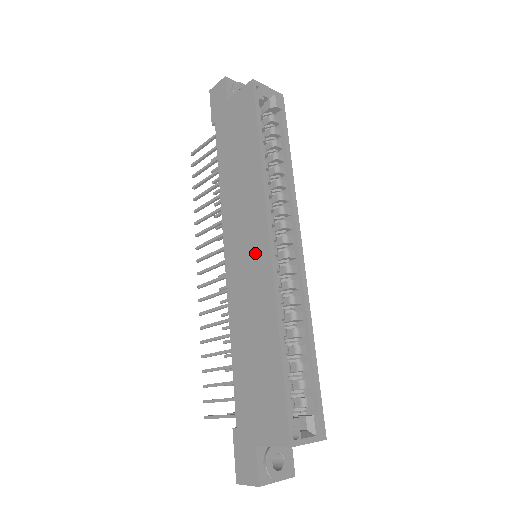
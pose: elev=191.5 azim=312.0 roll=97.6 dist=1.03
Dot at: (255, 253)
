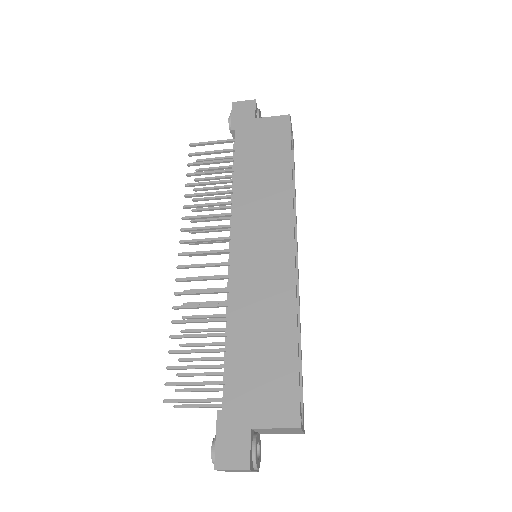
Dot at: (275, 250)
